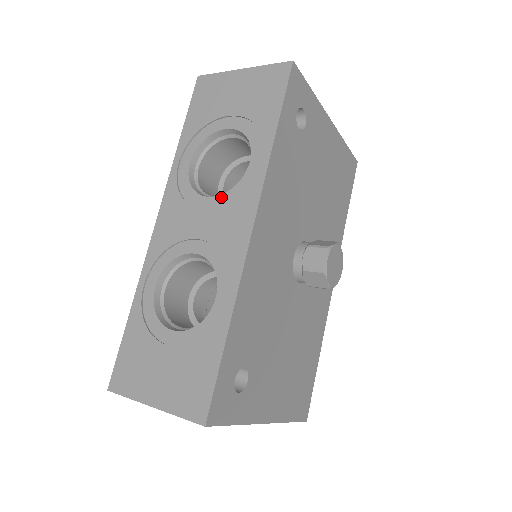
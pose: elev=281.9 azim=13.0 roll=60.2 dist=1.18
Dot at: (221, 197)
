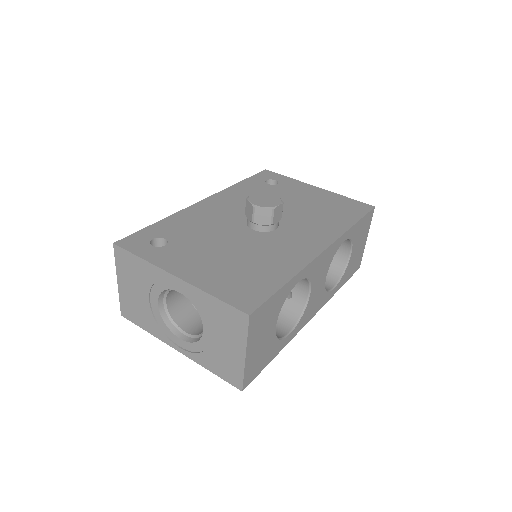
Dot at: occluded
